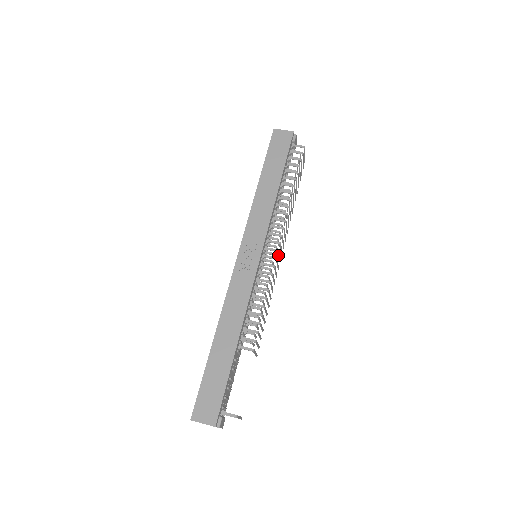
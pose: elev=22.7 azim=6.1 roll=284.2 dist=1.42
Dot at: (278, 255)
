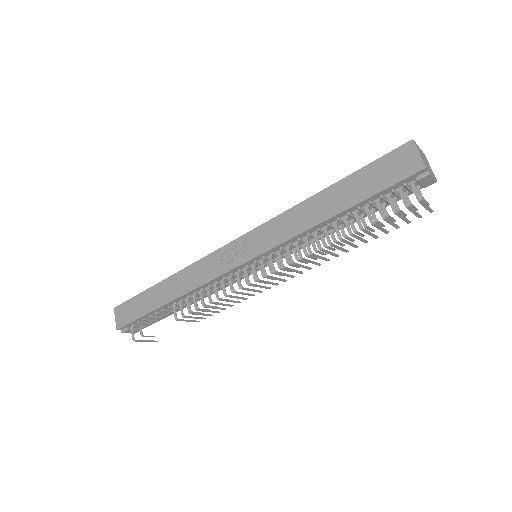
Dot at: (271, 277)
